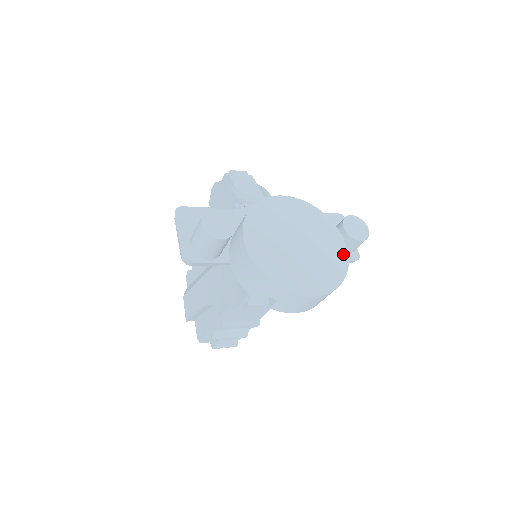
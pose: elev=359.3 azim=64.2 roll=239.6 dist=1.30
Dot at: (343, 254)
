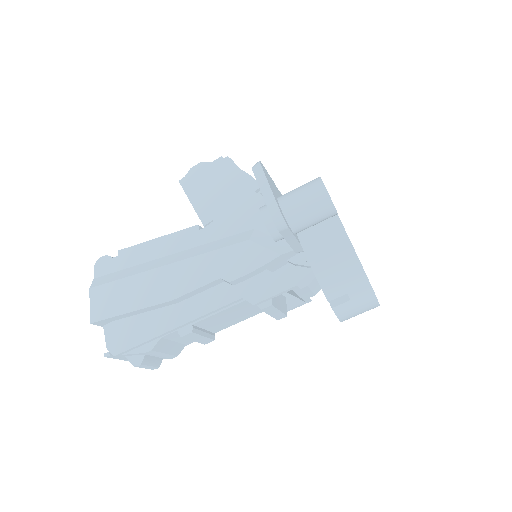
Dot at: occluded
